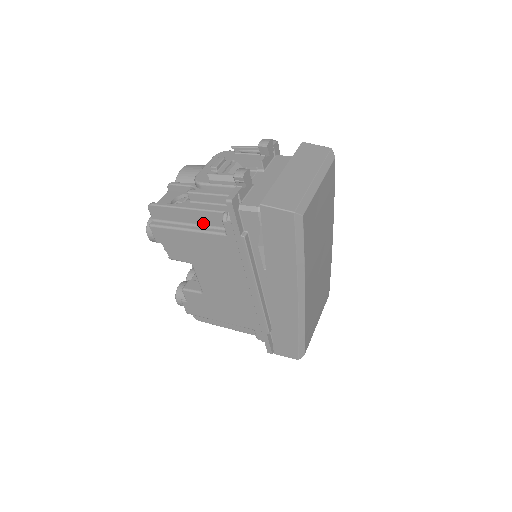
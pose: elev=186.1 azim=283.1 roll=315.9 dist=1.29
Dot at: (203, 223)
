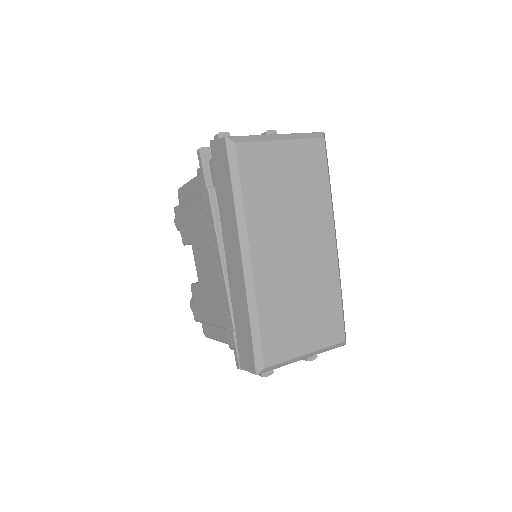
Dot at: (197, 192)
